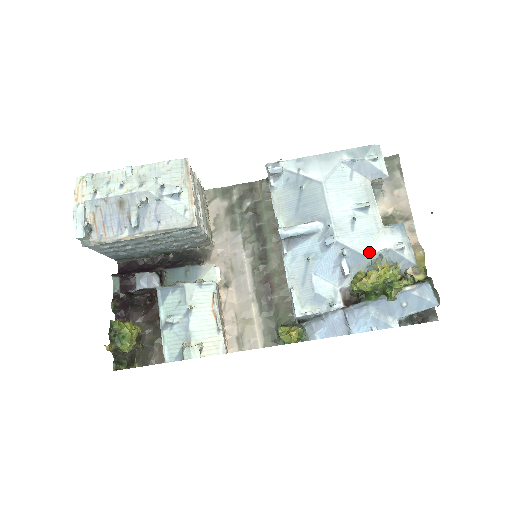
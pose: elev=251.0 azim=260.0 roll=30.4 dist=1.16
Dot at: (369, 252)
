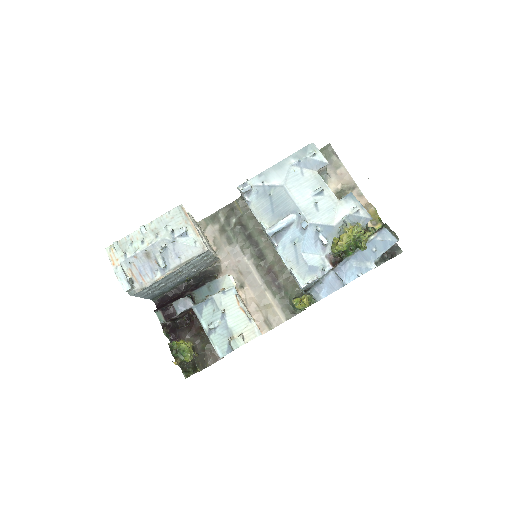
Dot at: (335, 222)
